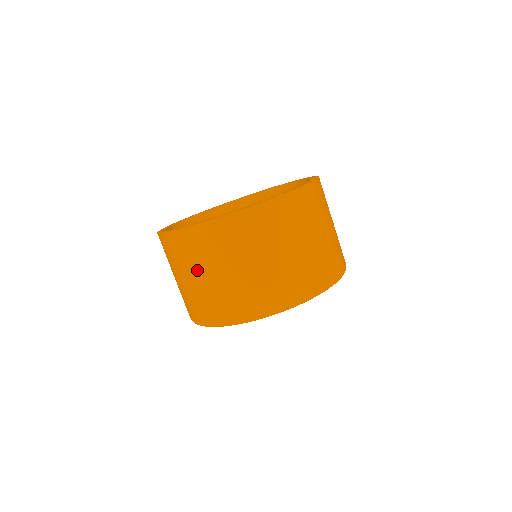
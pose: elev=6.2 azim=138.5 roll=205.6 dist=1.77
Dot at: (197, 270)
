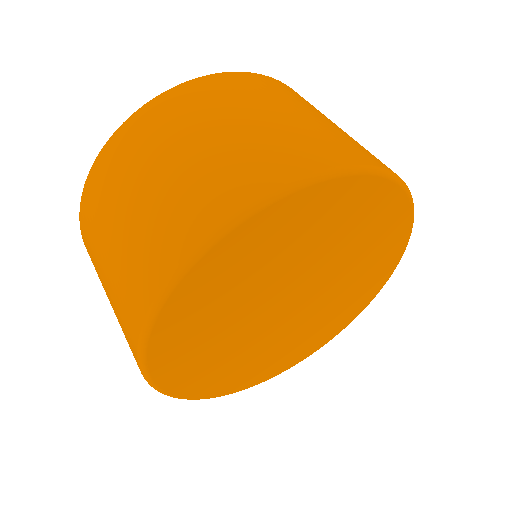
Dot at: (129, 191)
